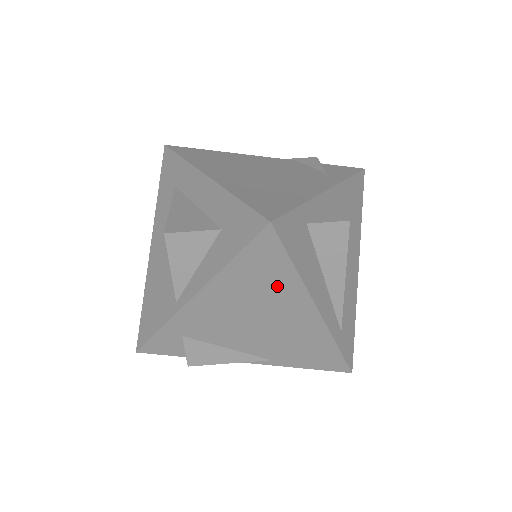
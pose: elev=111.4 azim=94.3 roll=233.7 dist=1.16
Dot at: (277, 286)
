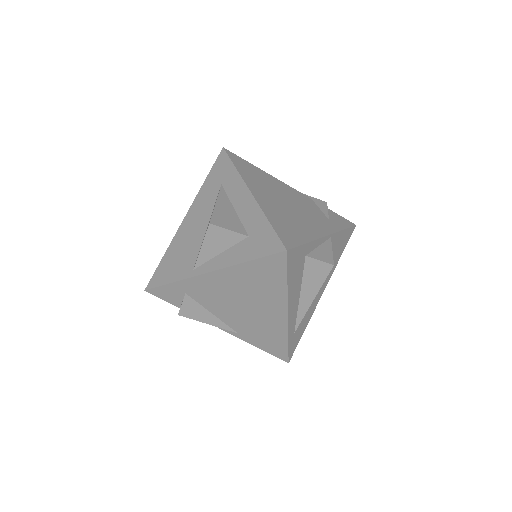
Dot at: (269, 289)
